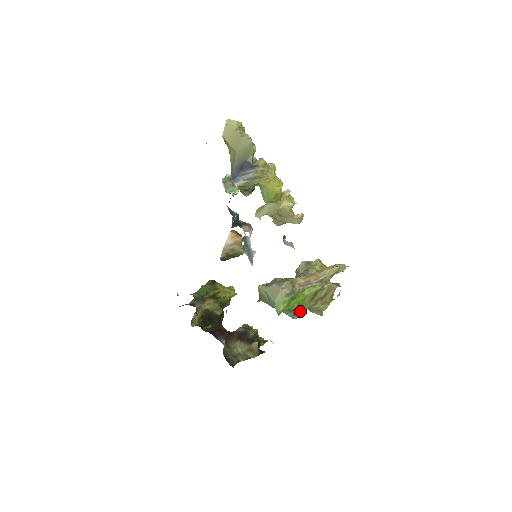
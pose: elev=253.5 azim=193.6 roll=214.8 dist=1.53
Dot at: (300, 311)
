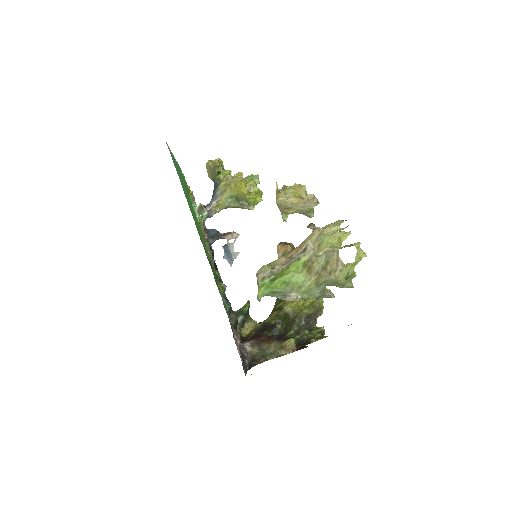
Dot at: (296, 290)
